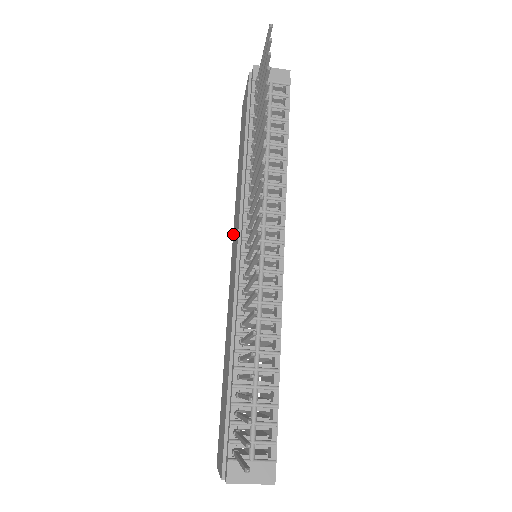
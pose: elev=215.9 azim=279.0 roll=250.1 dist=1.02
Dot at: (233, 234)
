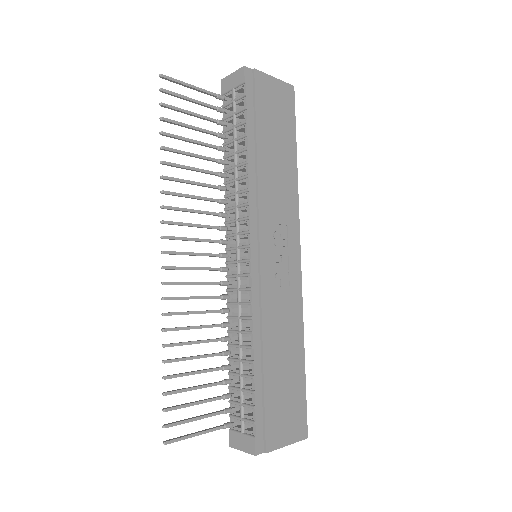
Dot at: occluded
